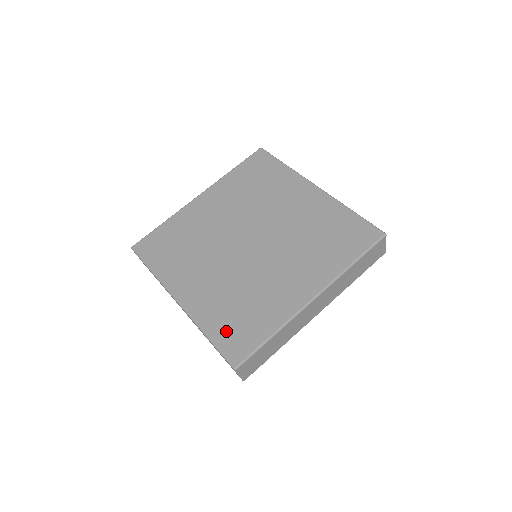
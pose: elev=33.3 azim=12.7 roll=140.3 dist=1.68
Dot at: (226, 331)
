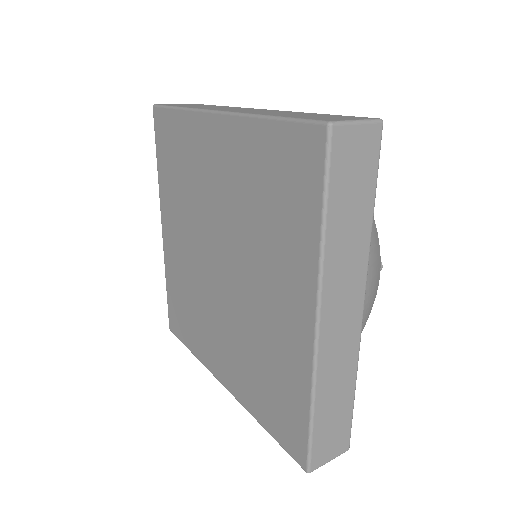
Dot at: (272, 417)
